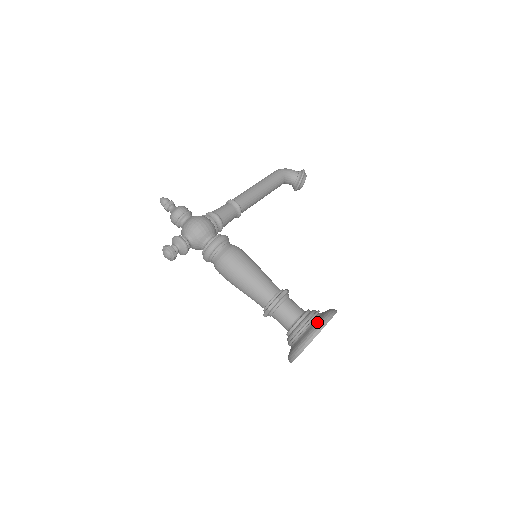
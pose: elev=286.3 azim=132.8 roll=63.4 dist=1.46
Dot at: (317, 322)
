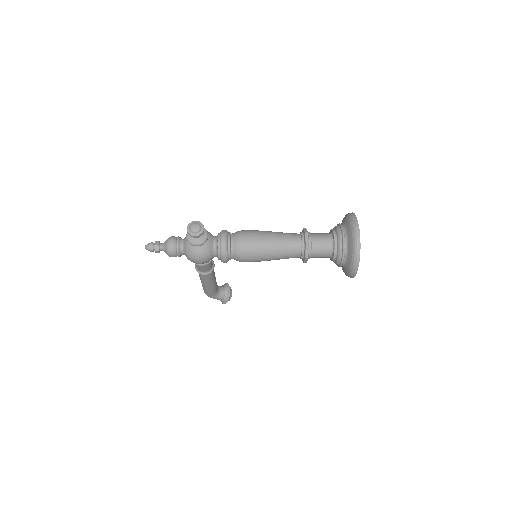
Dot at: (343, 218)
